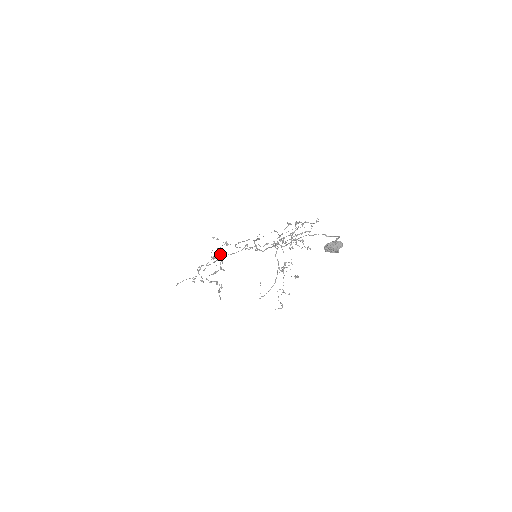
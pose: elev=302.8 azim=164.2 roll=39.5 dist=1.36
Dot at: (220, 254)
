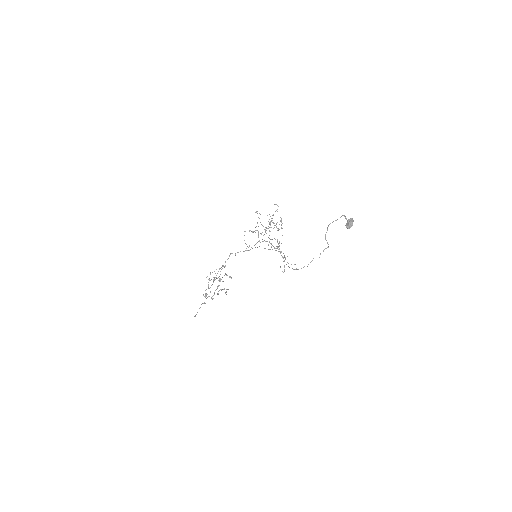
Dot at: occluded
